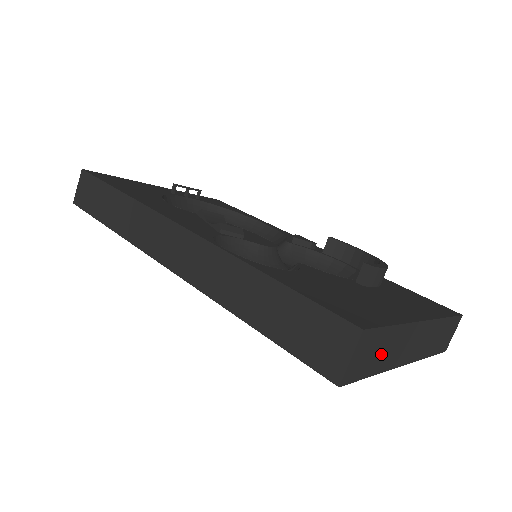
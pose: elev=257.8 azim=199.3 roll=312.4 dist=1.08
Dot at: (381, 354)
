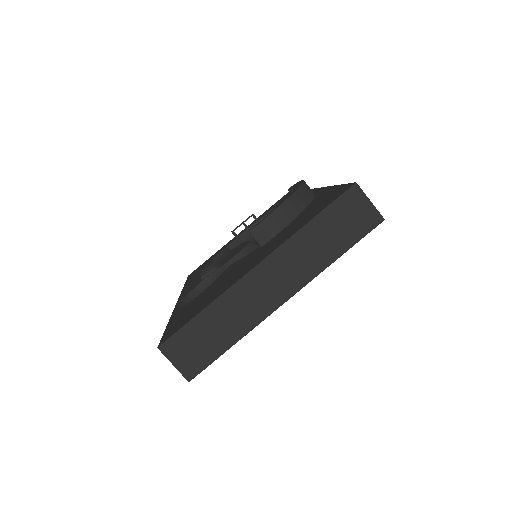
Dot at: (218, 332)
